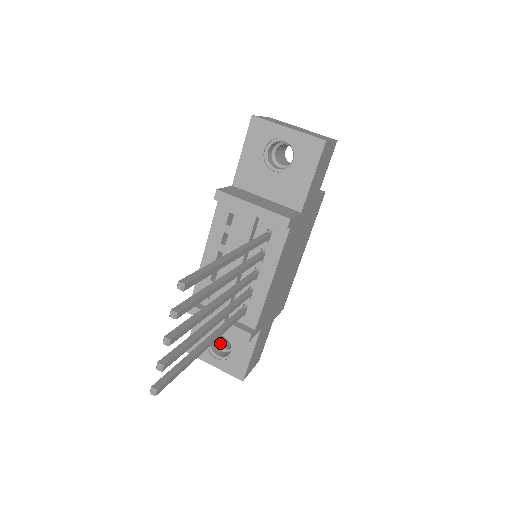
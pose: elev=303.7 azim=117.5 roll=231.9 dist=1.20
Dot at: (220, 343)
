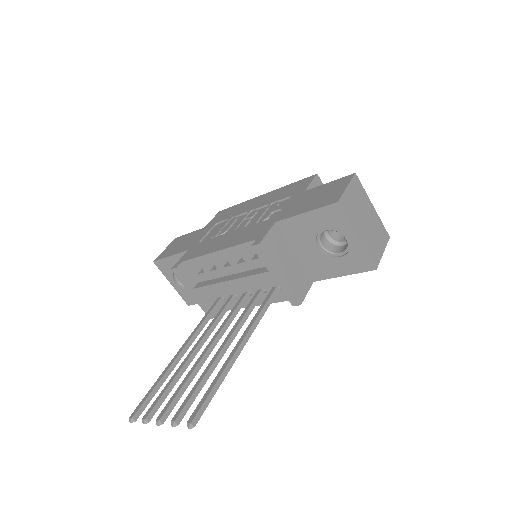
Dot at: occluded
